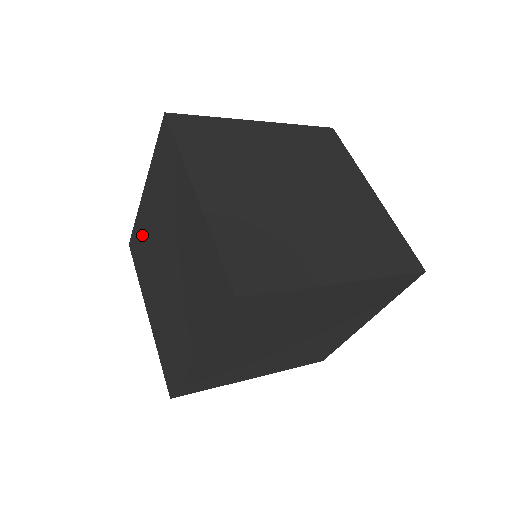
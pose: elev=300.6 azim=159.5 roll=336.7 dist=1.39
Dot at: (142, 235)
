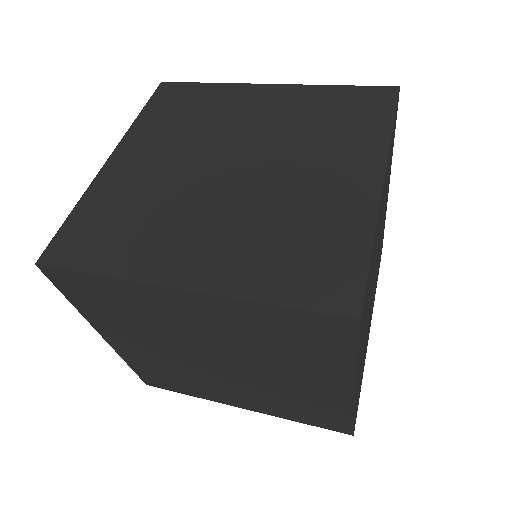
Dot at: (208, 103)
